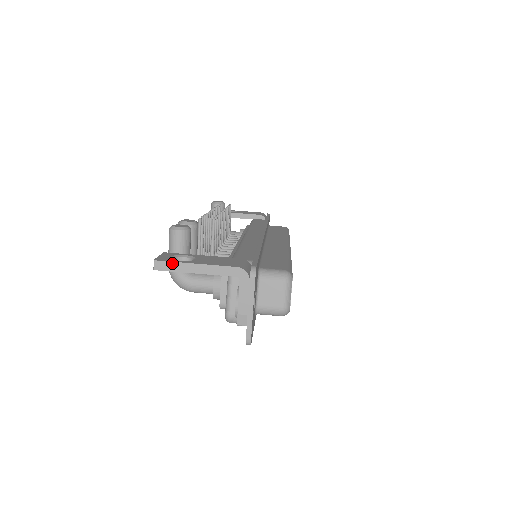
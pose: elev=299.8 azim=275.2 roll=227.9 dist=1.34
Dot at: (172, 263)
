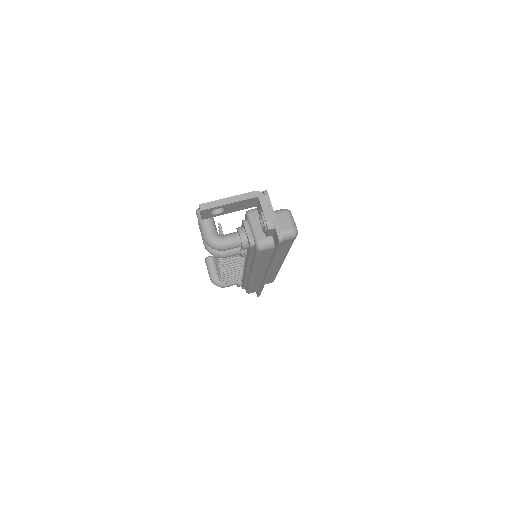
Dot at: (212, 202)
